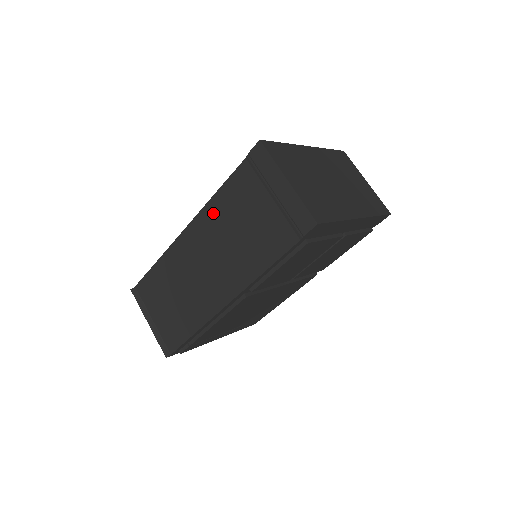
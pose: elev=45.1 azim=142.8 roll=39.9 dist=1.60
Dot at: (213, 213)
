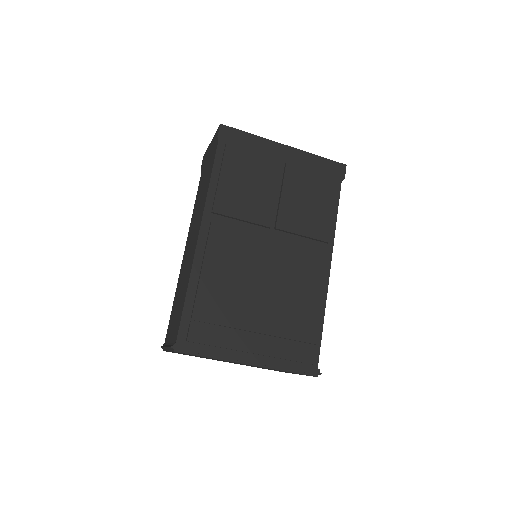
Dot at: (193, 216)
